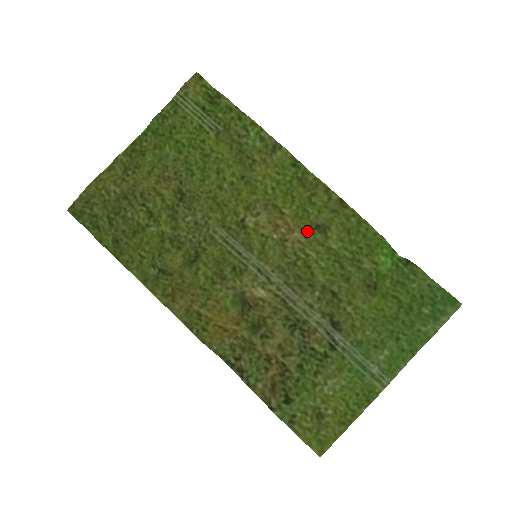
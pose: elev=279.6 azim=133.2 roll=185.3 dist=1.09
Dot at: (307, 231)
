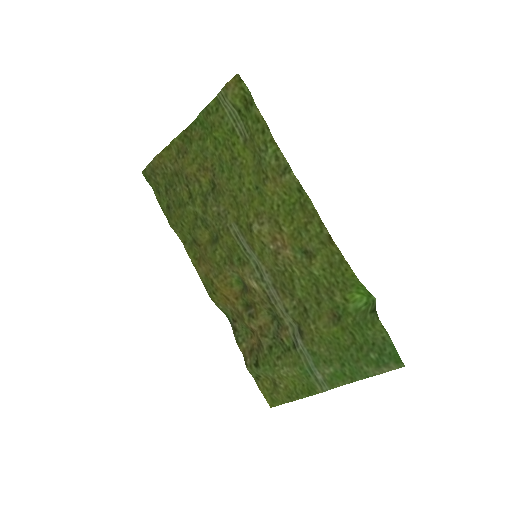
Dot at: (297, 252)
